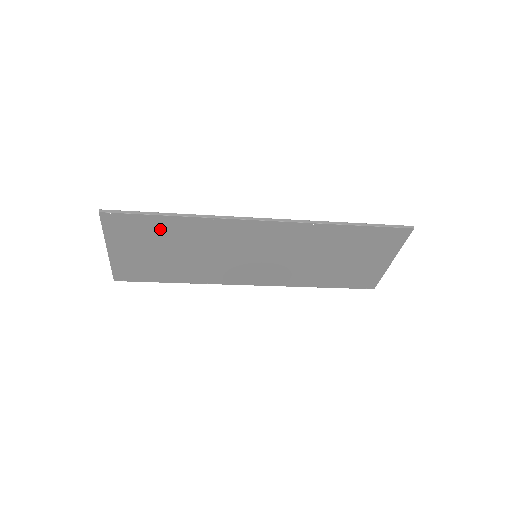
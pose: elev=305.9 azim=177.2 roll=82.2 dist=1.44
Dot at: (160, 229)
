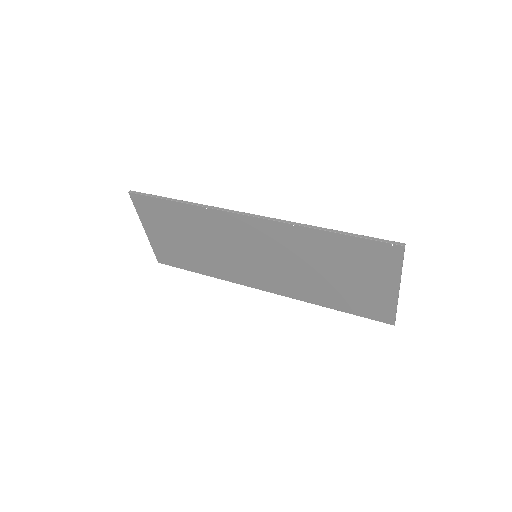
Dot at: (172, 214)
